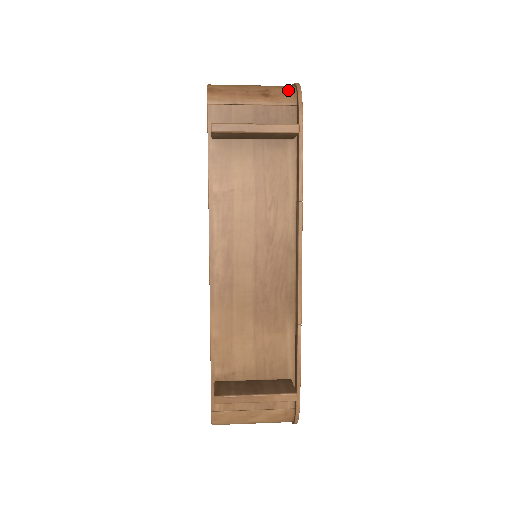
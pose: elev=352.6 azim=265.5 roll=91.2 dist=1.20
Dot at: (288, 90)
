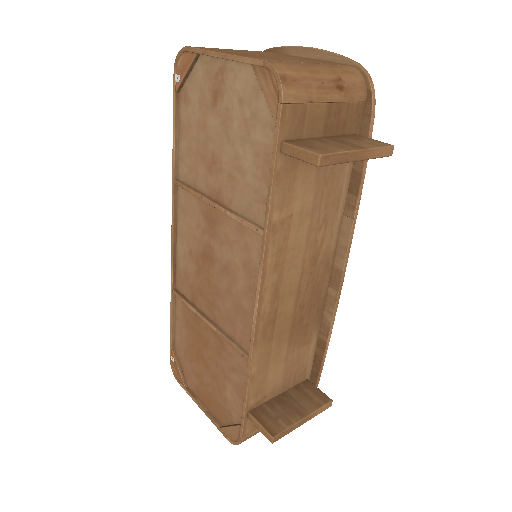
Dot at: (358, 78)
